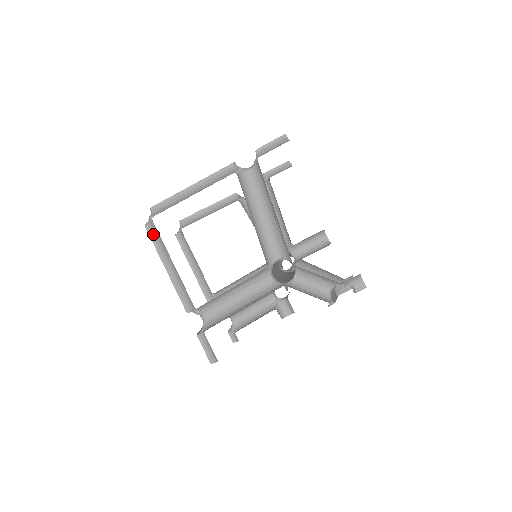
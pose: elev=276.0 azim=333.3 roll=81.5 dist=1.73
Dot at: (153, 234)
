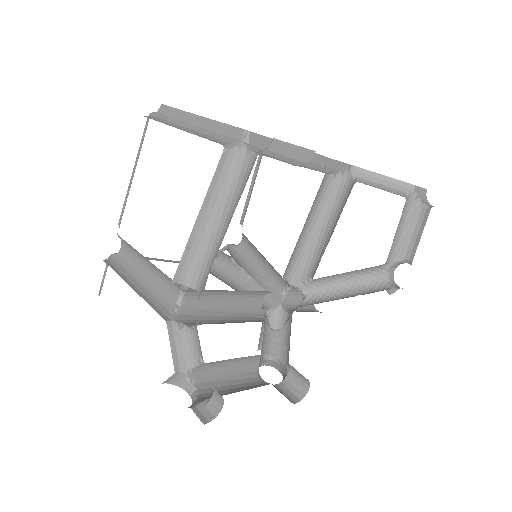
Dot at: (156, 119)
